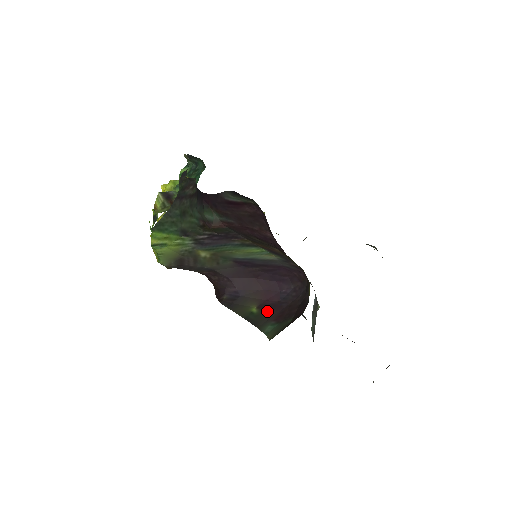
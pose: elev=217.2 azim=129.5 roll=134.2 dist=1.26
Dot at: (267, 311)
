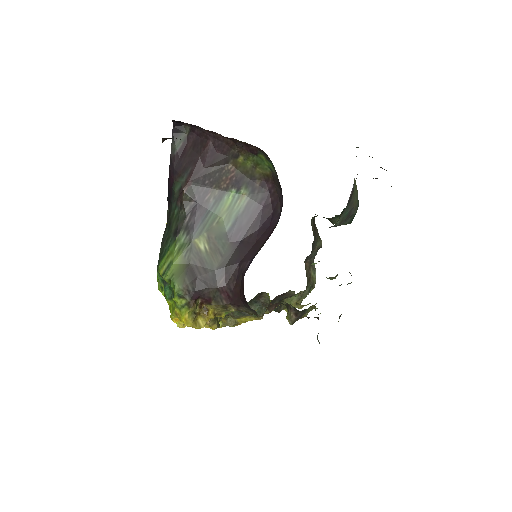
Dot at: occluded
